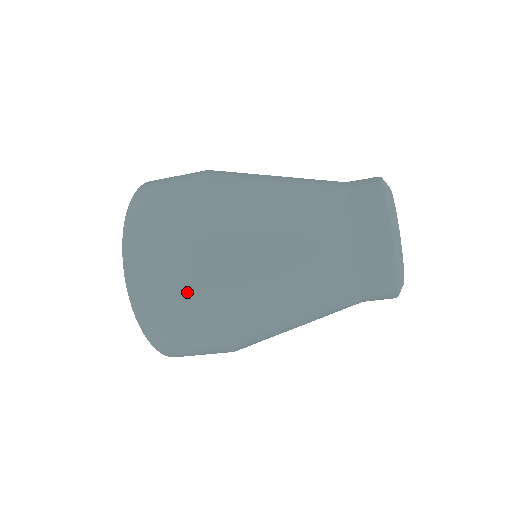
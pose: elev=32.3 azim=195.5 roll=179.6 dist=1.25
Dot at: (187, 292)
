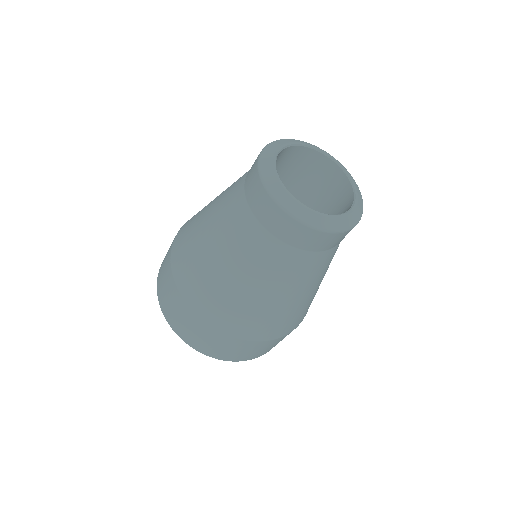
Dot at: (171, 281)
